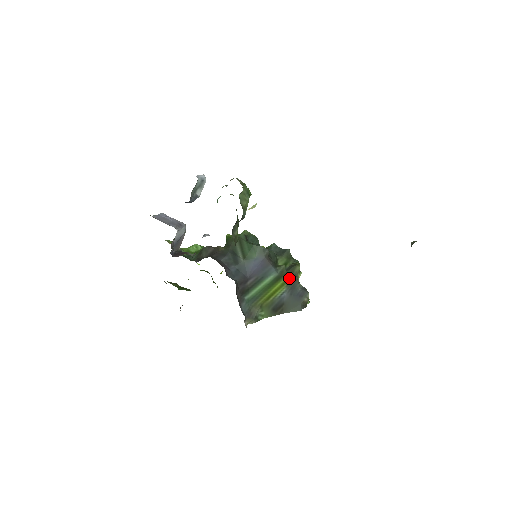
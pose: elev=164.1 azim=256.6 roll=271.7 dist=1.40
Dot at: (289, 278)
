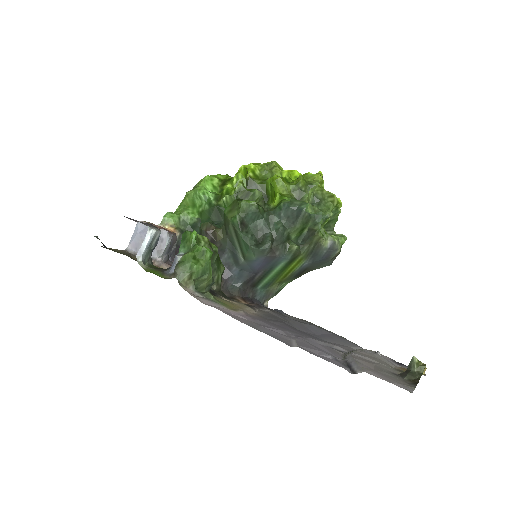
Dot at: (306, 252)
